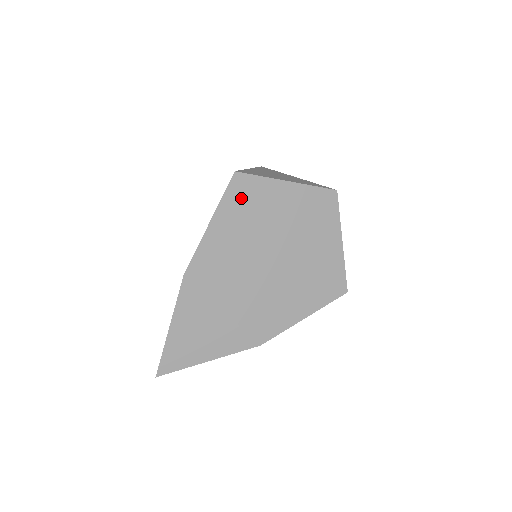
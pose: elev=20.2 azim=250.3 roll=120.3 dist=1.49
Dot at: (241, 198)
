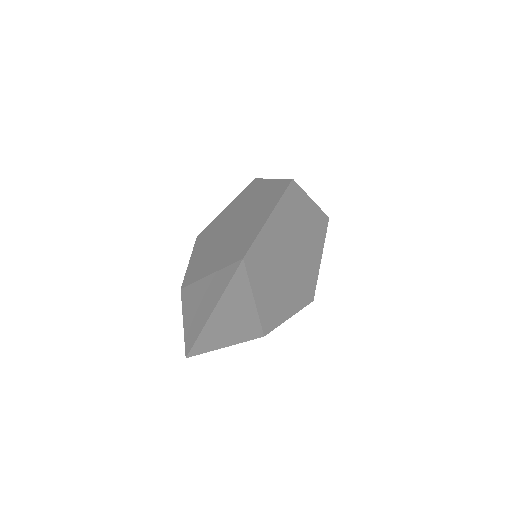
Dot at: (289, 203)
